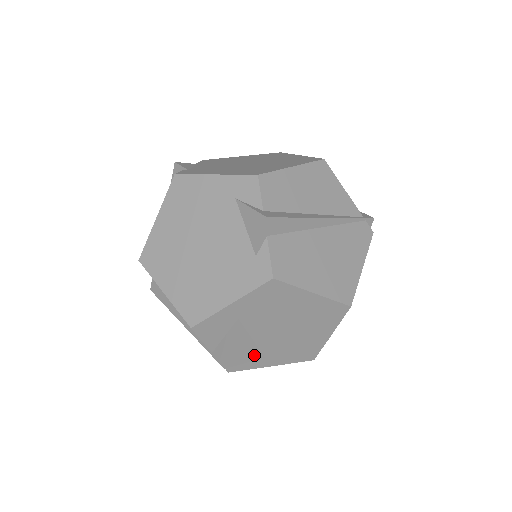
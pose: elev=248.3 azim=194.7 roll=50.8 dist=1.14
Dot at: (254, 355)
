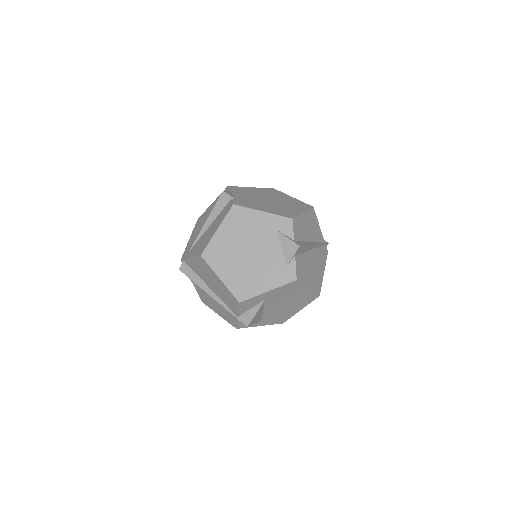
Dot at: (259, 319)
